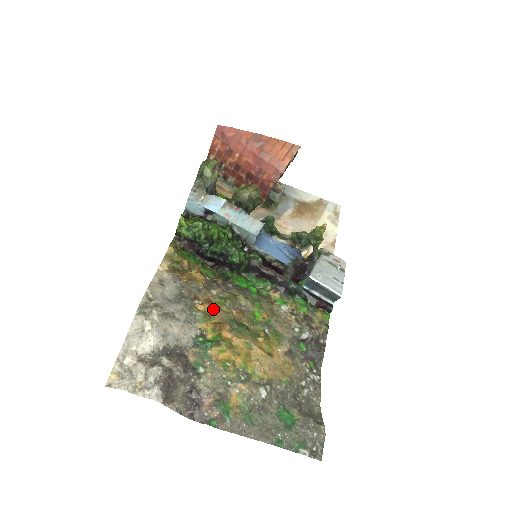
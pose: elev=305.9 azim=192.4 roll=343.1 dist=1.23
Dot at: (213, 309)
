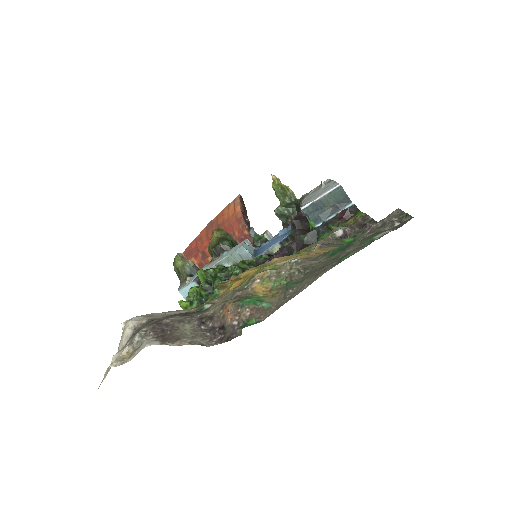
Dot at: occluded
